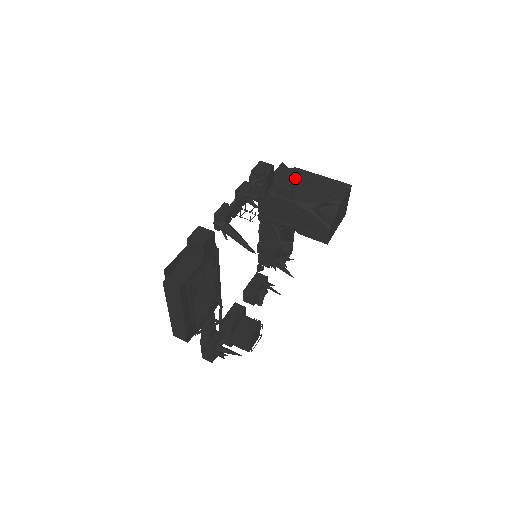
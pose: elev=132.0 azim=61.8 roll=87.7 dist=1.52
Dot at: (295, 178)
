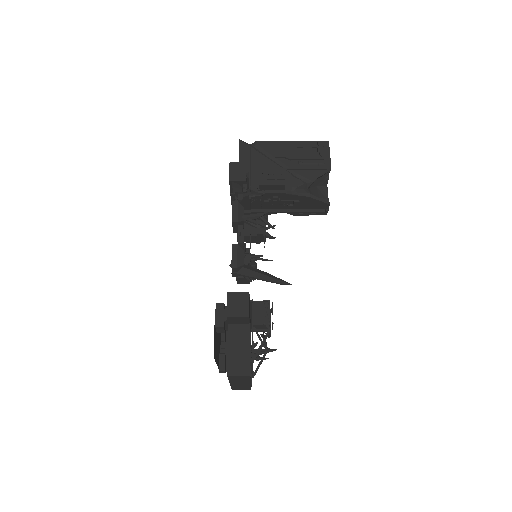
Dot at: (266, 158)
